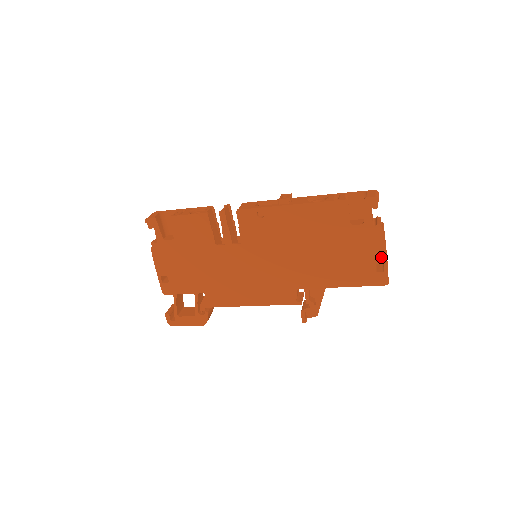
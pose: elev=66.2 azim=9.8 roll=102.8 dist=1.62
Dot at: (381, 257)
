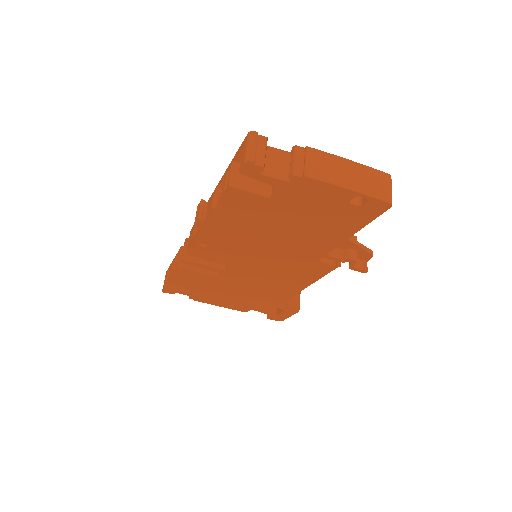
Dot at: (343, 194)
